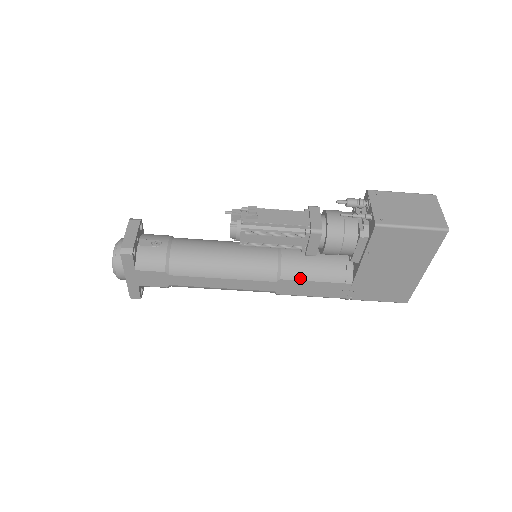
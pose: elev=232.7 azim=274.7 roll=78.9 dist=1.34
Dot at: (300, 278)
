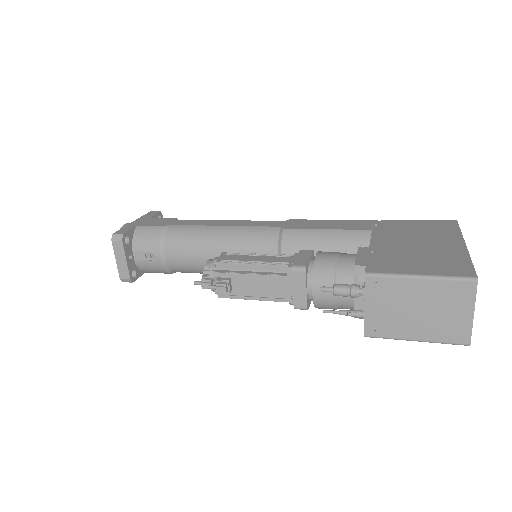
Dot at: occluded
